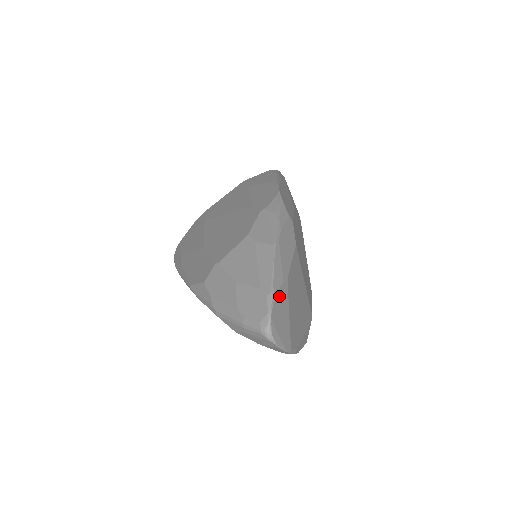
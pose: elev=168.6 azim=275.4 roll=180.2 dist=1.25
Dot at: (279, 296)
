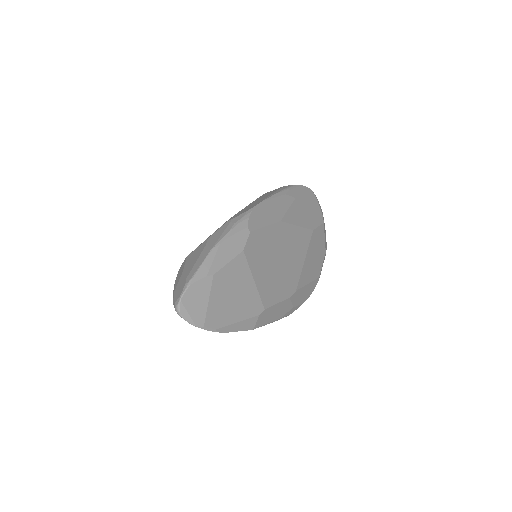
Dot at: (197, 286)
